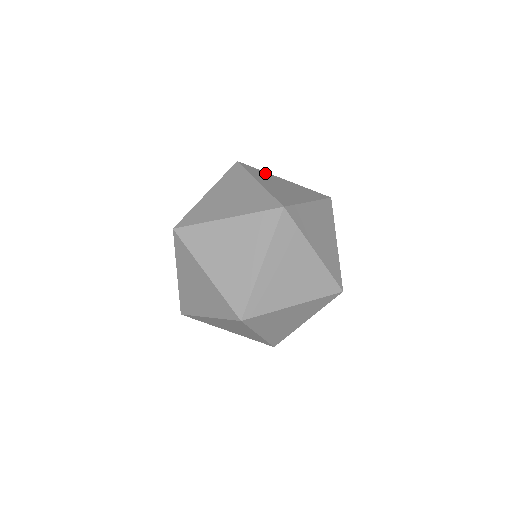
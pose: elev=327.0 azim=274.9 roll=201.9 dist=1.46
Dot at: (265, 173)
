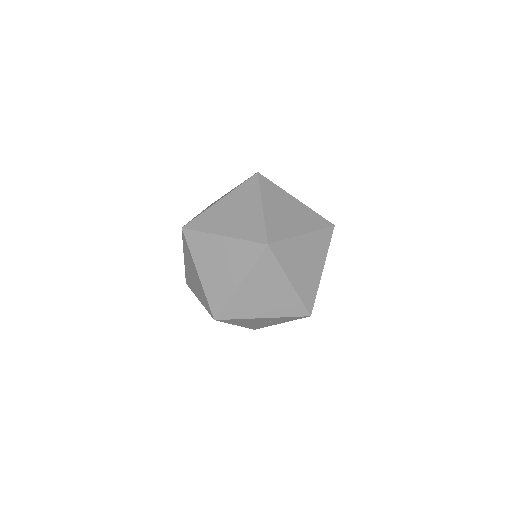
Dot at: (279, 190)
